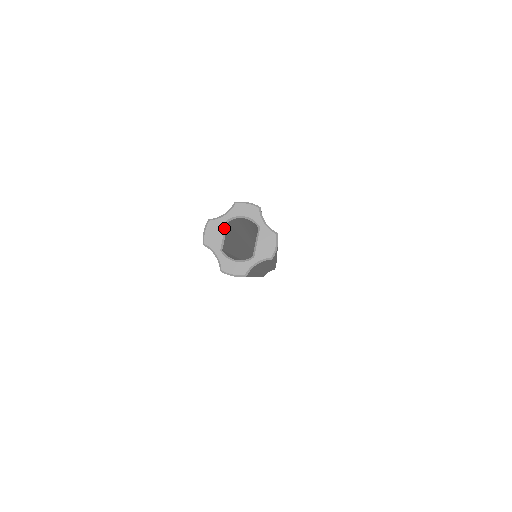
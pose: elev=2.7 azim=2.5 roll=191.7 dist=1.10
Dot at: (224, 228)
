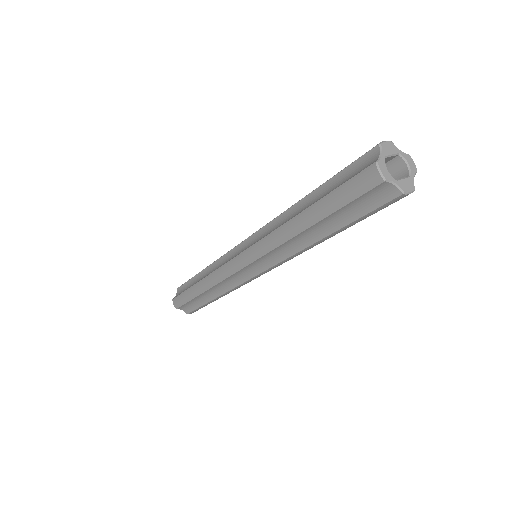
Dot at: (396, 153)
